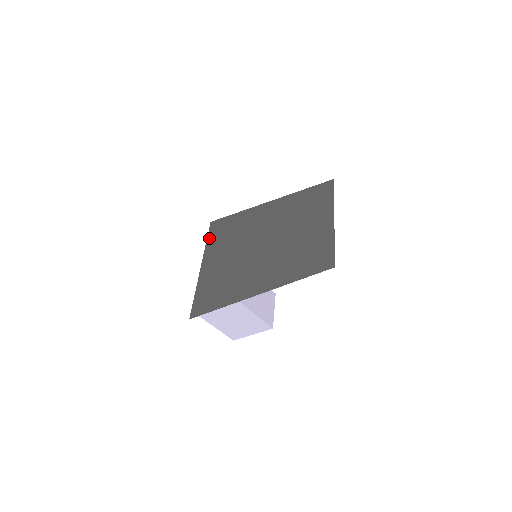
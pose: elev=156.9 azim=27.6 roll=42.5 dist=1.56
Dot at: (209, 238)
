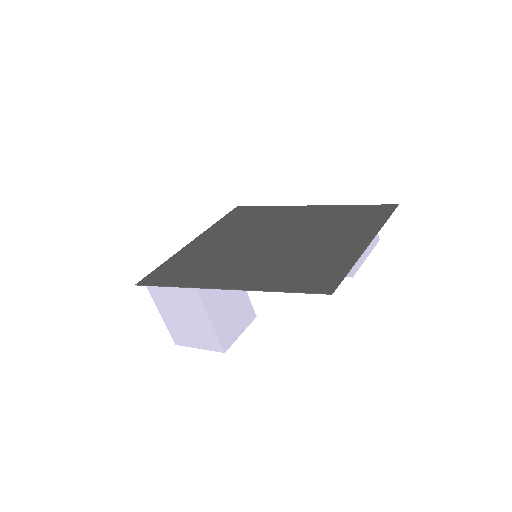
Dot at: (222, 219)
